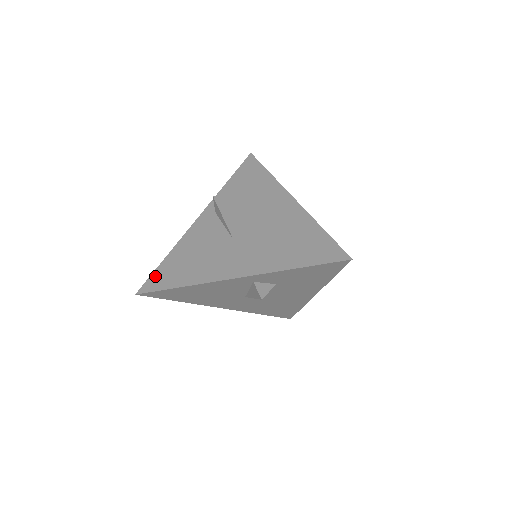
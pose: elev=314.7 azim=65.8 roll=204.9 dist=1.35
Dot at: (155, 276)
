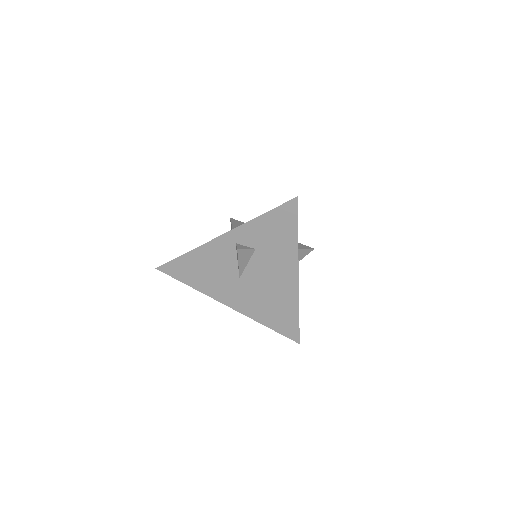
Dot at: occluded
